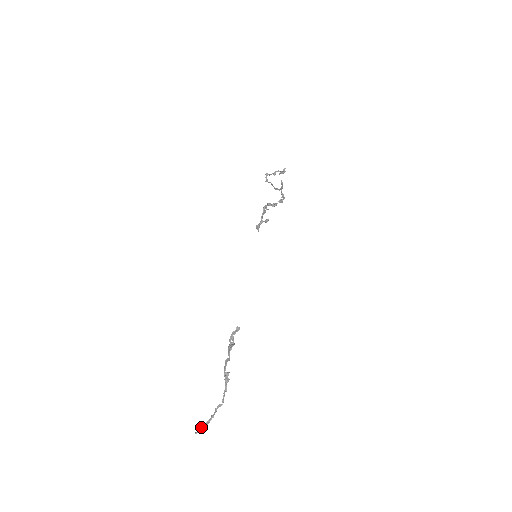
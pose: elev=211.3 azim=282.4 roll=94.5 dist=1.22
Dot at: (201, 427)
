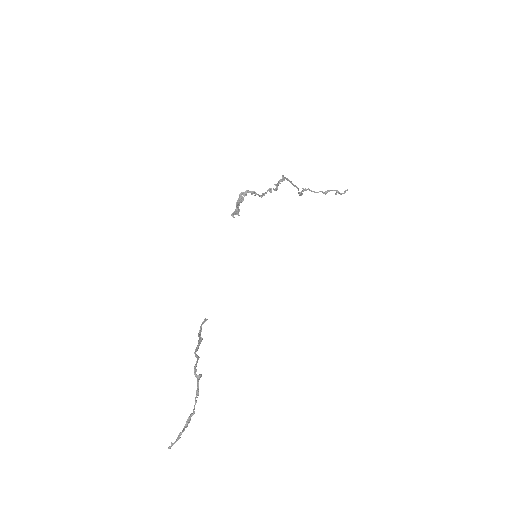
Dot at: occluded
